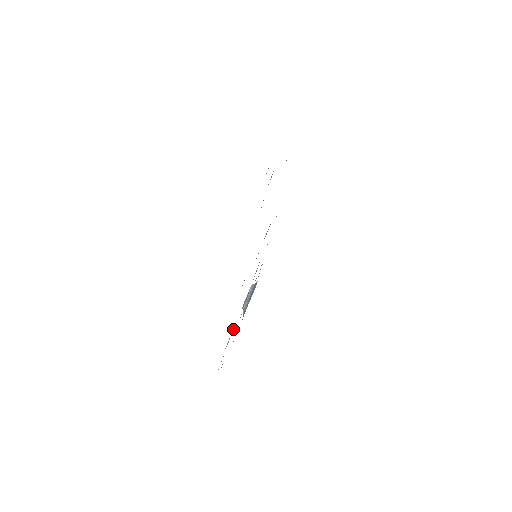
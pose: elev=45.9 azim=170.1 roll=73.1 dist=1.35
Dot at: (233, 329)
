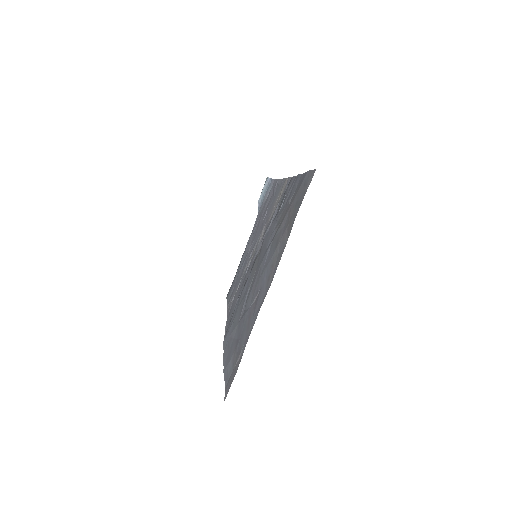
Dot at: (238, 286)
